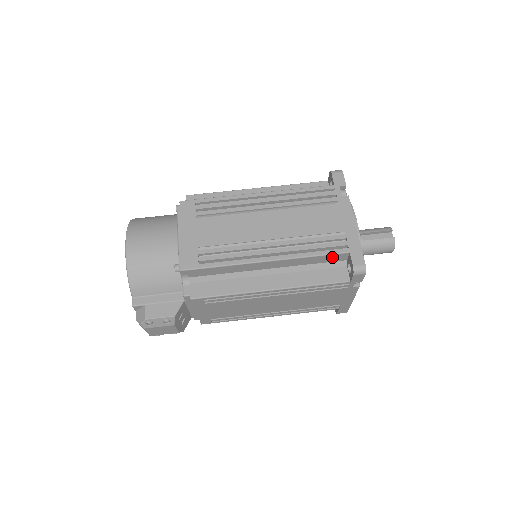
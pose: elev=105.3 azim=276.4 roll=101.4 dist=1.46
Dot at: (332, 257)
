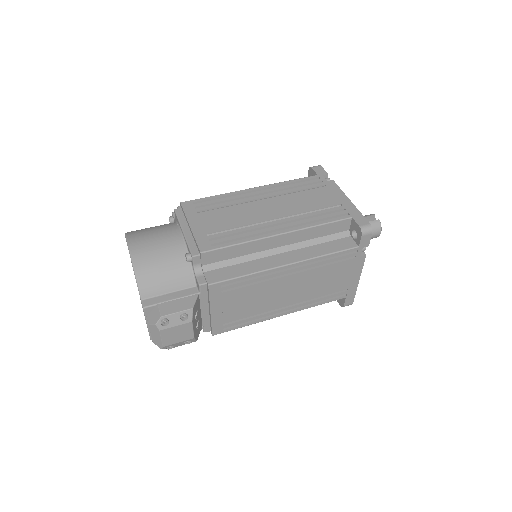
Dot at: (337, 226)
